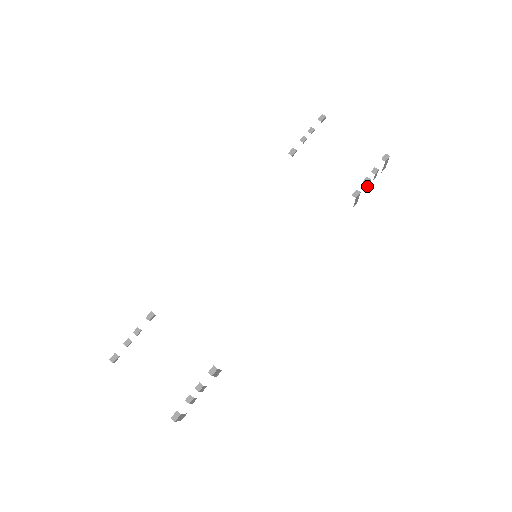
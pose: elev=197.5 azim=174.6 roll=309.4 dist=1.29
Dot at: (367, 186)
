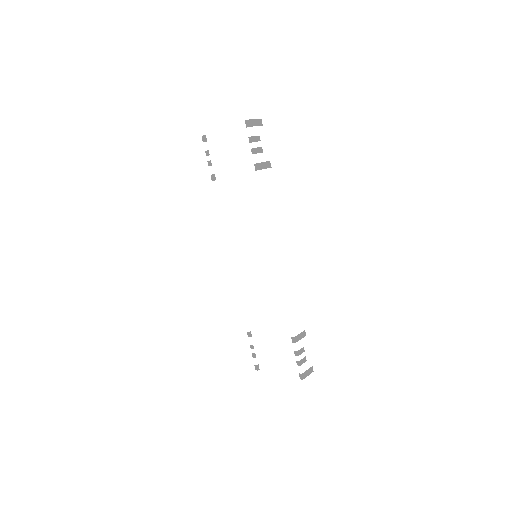
Dot at: (260, 150)
